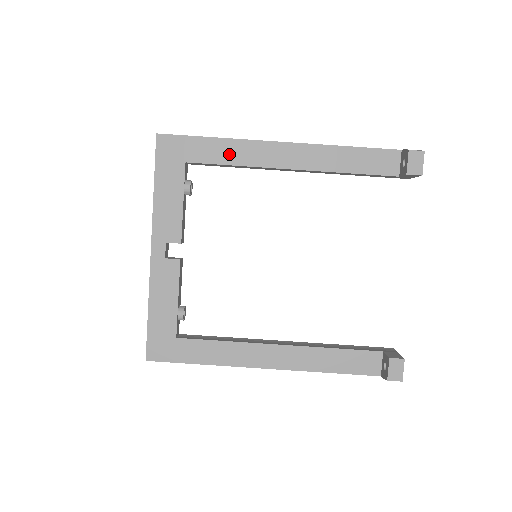
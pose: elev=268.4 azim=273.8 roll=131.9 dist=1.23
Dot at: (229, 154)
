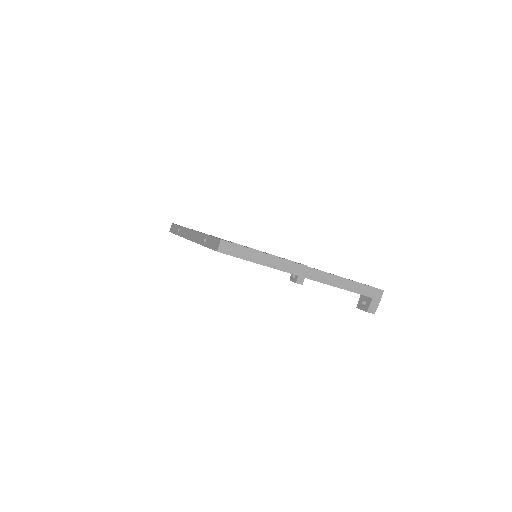
Dot at: occluded
